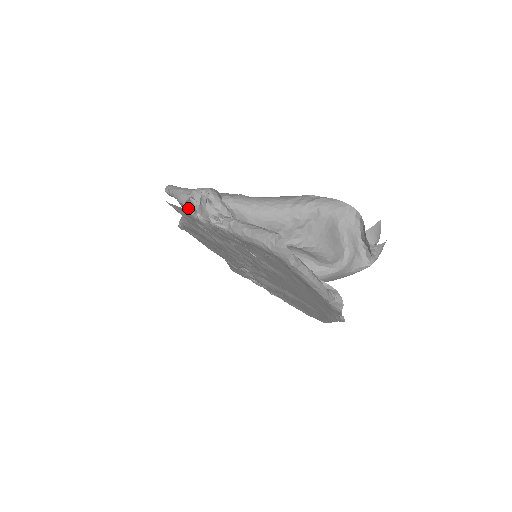
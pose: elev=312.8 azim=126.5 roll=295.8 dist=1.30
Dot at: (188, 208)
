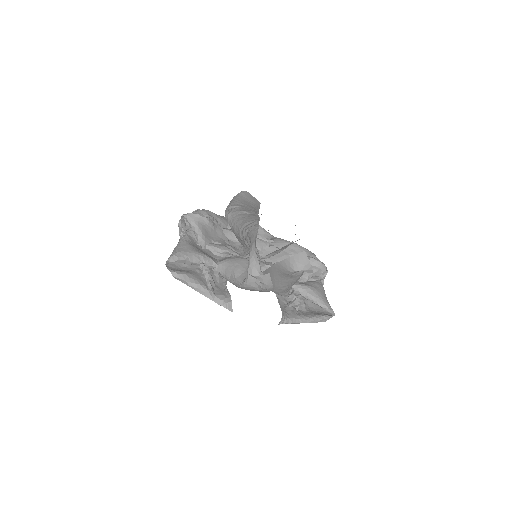
Dot at: occluded
